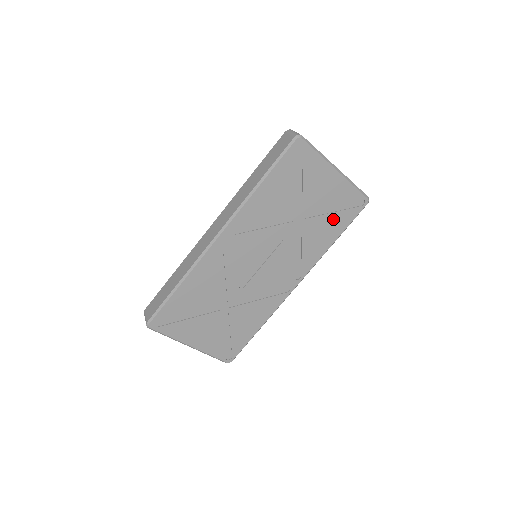
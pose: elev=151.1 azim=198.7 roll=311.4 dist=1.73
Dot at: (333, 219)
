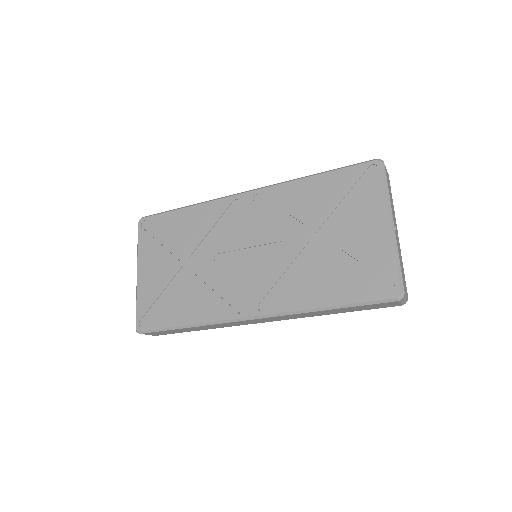
Dot at: (346, 277)
